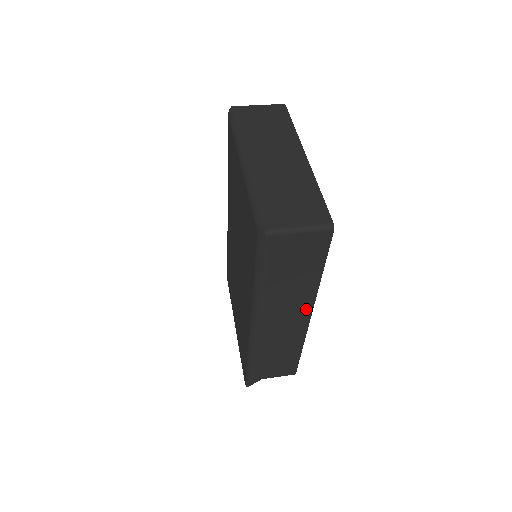
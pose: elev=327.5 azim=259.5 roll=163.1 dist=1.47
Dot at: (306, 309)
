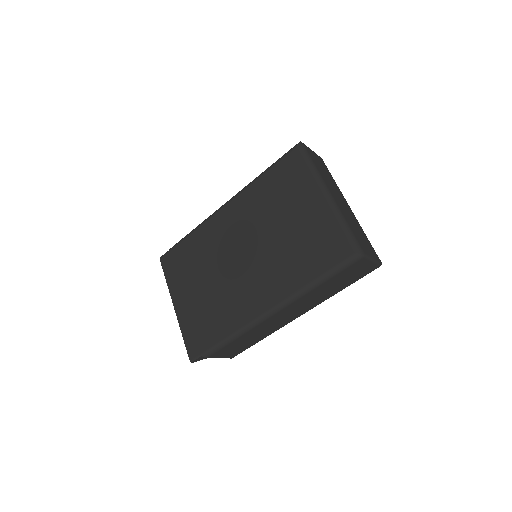
Dot at: (306, 310)
